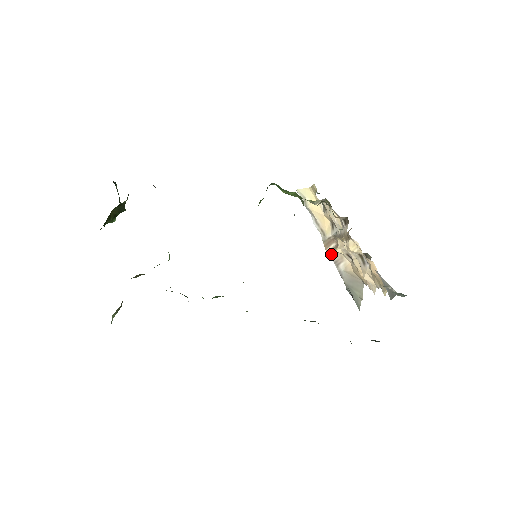
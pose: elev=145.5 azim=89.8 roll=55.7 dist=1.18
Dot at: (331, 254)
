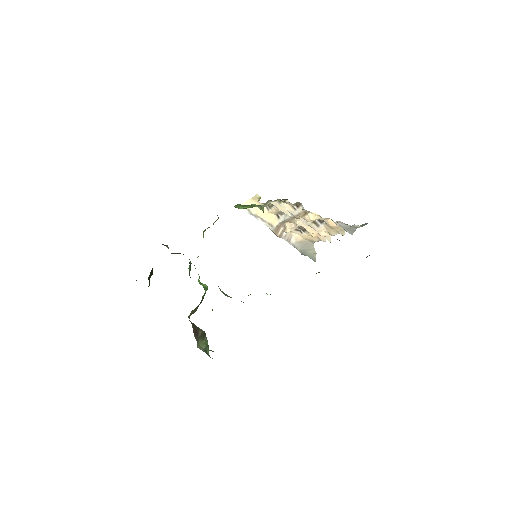
Dot at: (282, 236)
